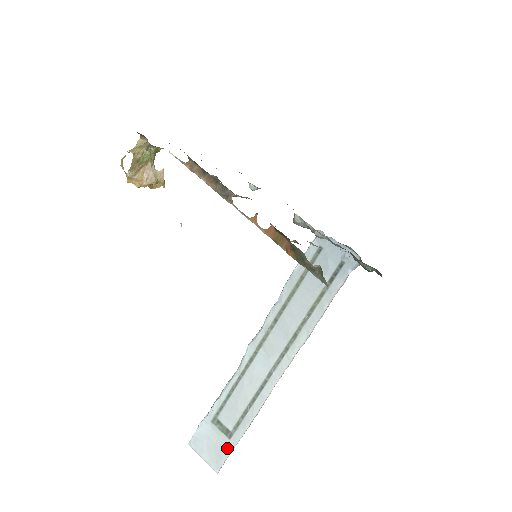
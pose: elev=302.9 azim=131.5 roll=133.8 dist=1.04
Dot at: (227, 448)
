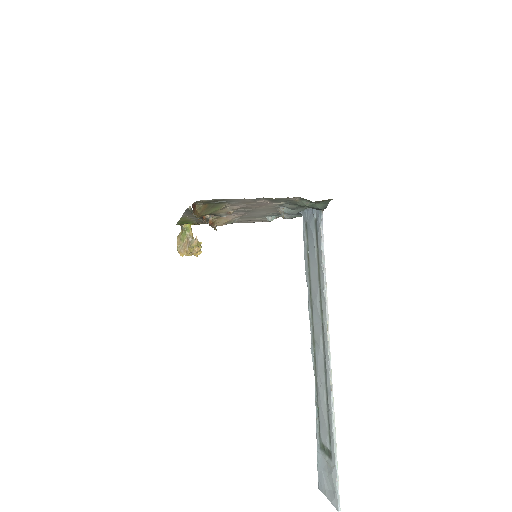
Dot at: (333, 472)
